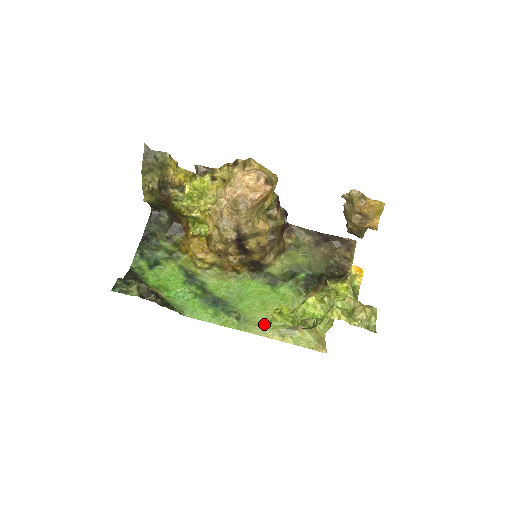
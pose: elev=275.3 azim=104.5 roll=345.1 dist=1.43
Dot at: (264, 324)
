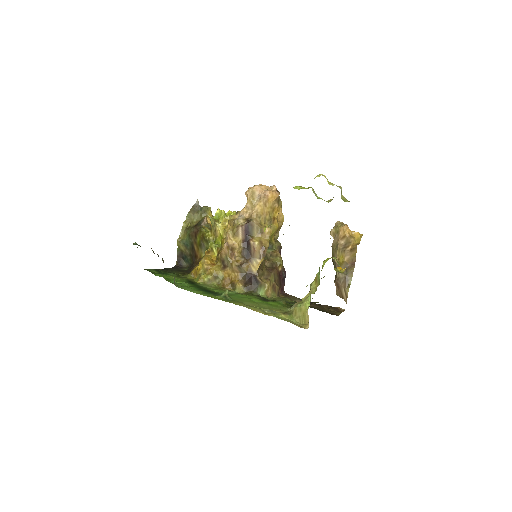
Dot at: (249, 305)
